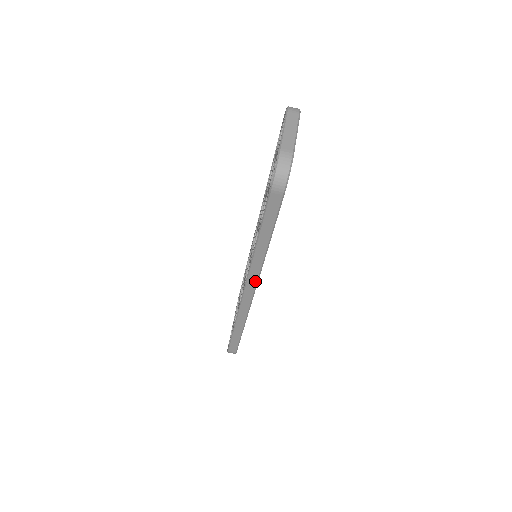
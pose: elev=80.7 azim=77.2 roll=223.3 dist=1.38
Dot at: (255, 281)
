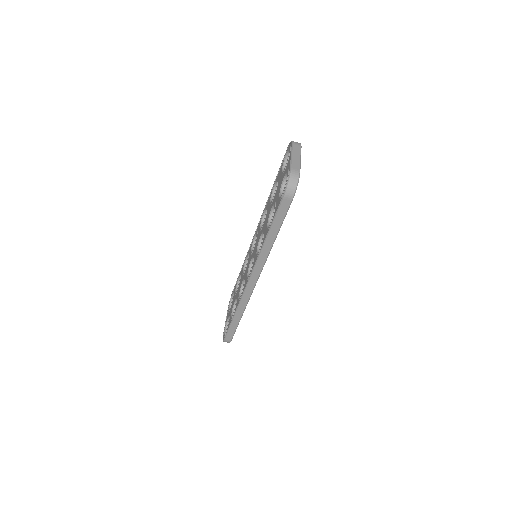
Dot at: (259, 272)
